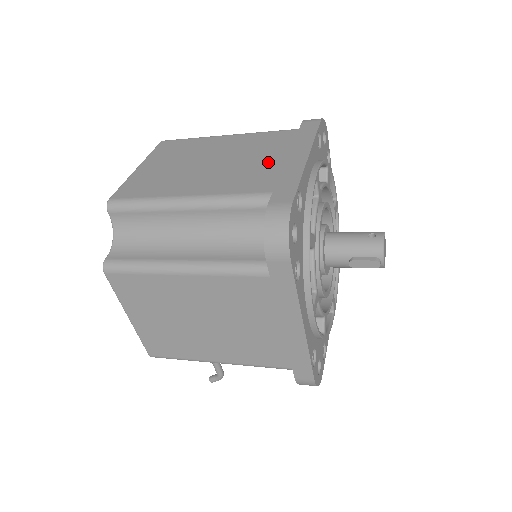
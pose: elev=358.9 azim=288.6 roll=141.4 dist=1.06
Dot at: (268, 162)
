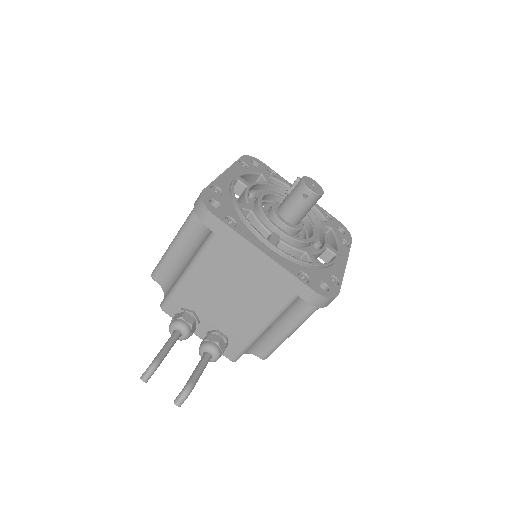
Dot at: occluded
